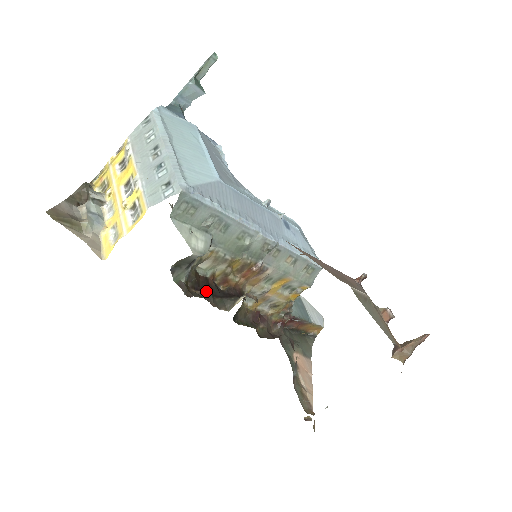
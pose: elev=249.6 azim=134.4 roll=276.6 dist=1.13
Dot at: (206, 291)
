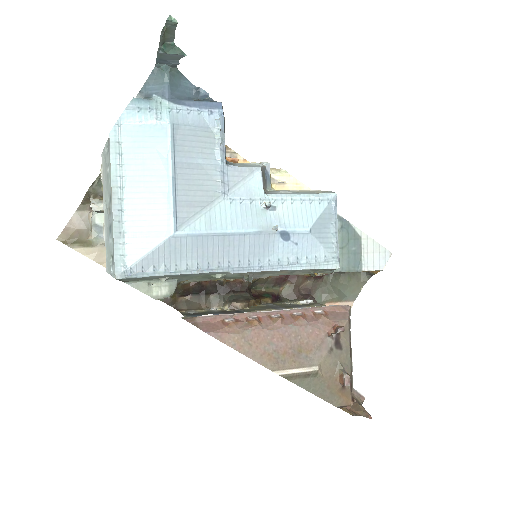
Dot at: (199, 292)
